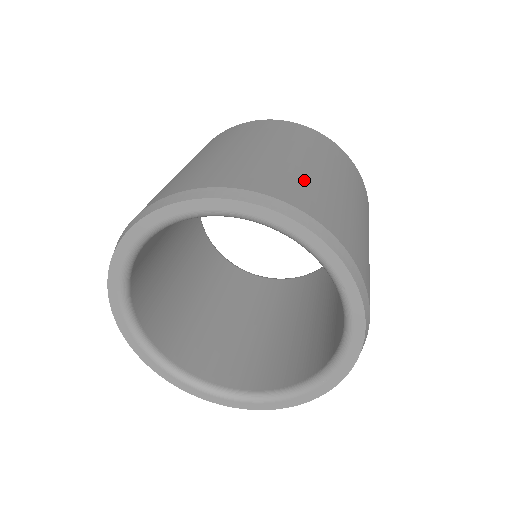
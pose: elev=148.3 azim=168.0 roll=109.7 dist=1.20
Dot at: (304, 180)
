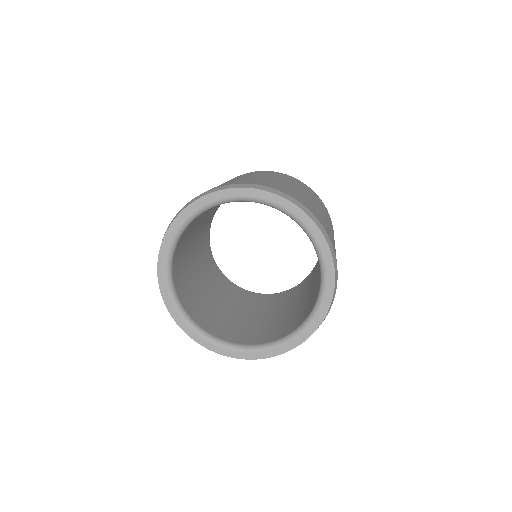
Dot at: occluded
